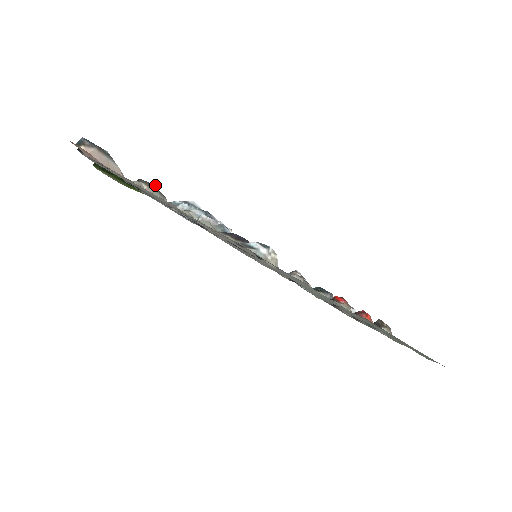
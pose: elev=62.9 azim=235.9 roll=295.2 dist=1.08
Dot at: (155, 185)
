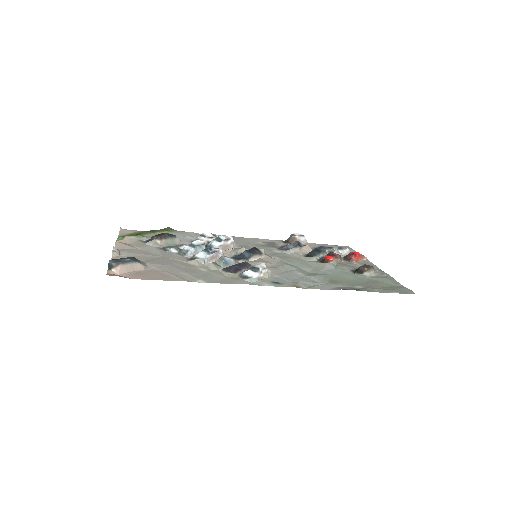
Dot at: (165, 235)
